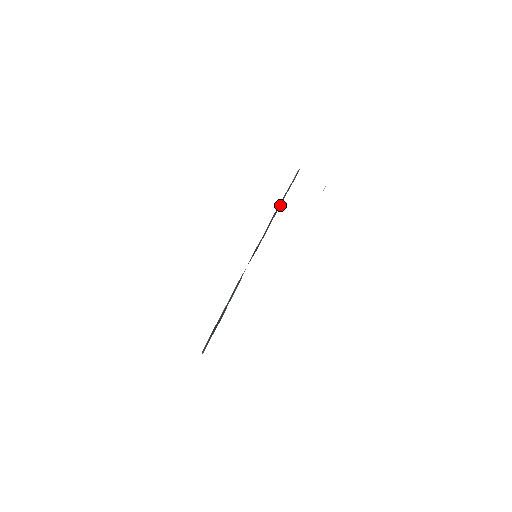
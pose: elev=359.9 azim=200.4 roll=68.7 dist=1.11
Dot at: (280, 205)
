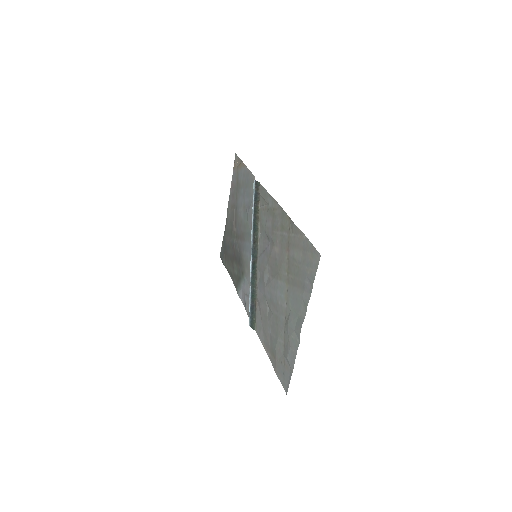
Dot at: (258, 216)
